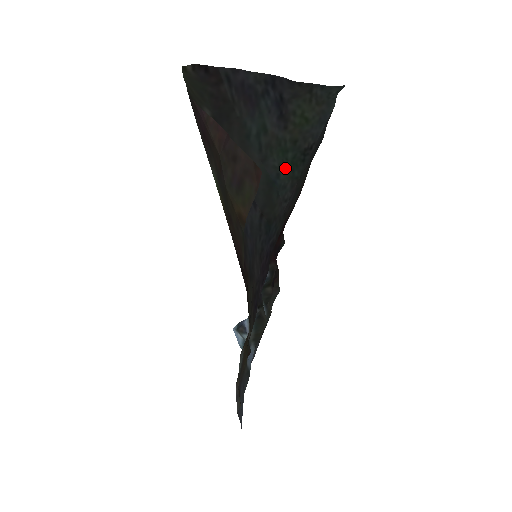
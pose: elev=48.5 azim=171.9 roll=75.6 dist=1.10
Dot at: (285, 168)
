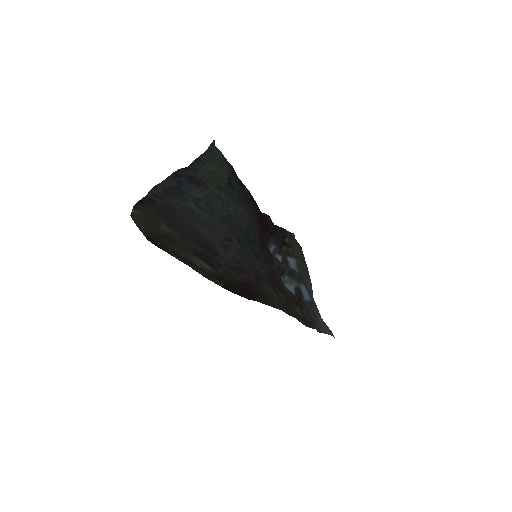
Dot at: (227, 204)
